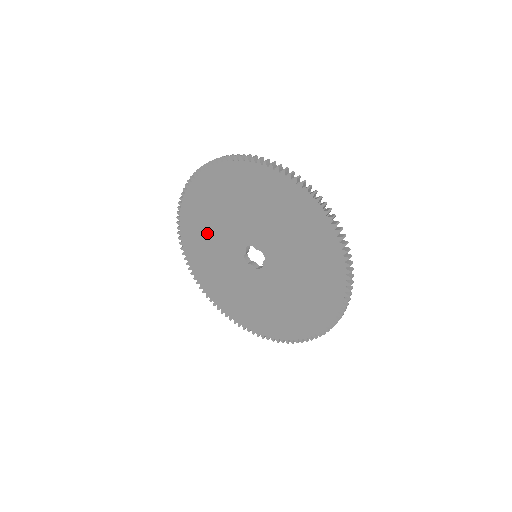
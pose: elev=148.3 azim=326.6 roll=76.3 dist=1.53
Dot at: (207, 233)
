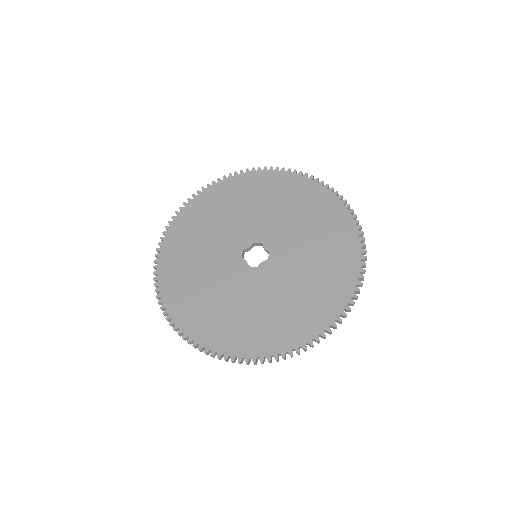
Dot at: (206, 295)
